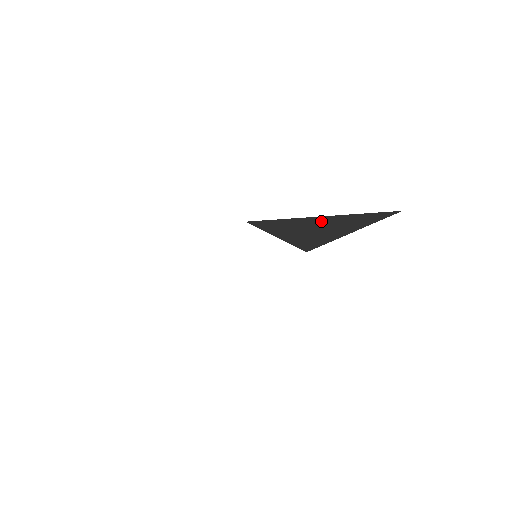
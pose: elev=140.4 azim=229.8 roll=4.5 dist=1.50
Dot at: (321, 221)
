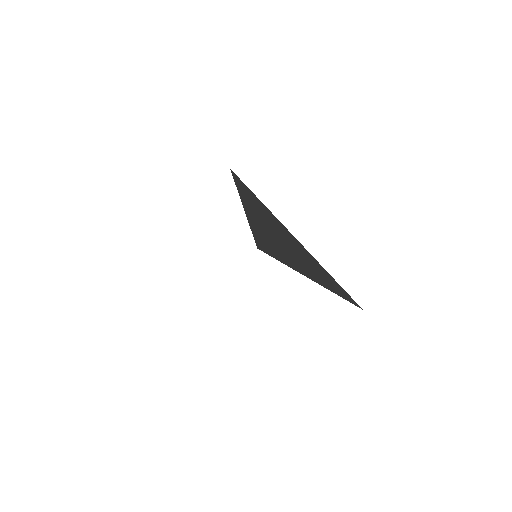
Dot at: (298, 247)
